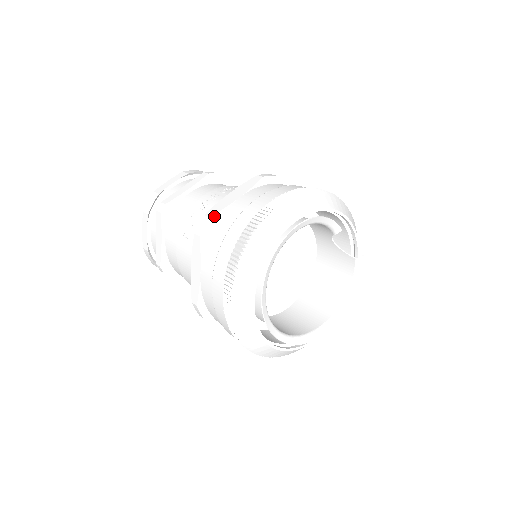
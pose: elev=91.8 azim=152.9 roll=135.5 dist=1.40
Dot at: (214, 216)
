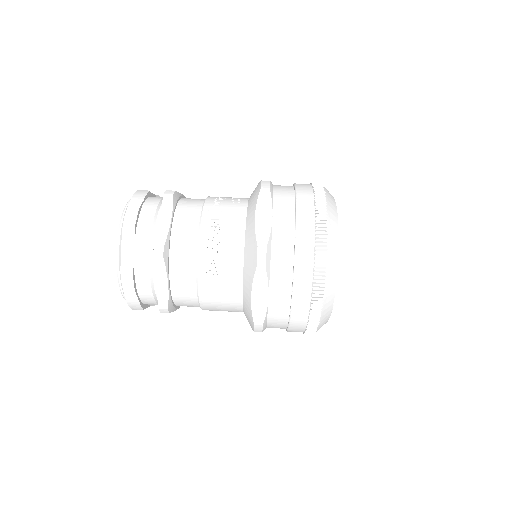
Dot at: (268, 244)
